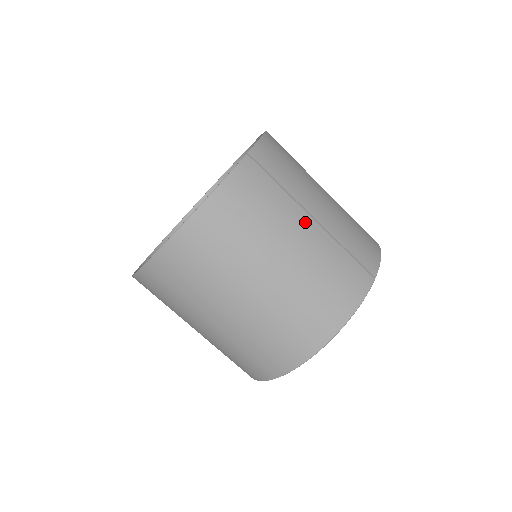
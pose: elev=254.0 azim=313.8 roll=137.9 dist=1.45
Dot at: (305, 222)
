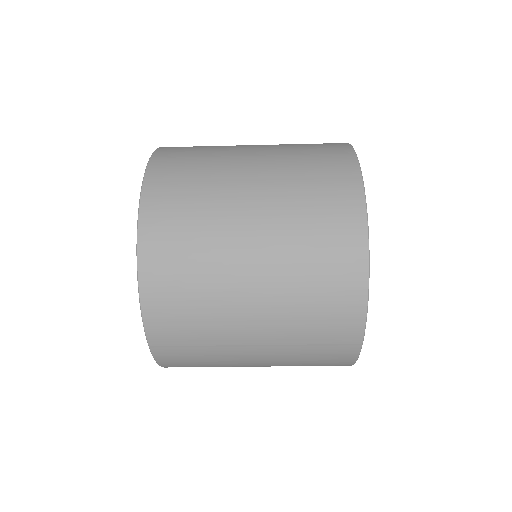
Dot at: (249, 353)
